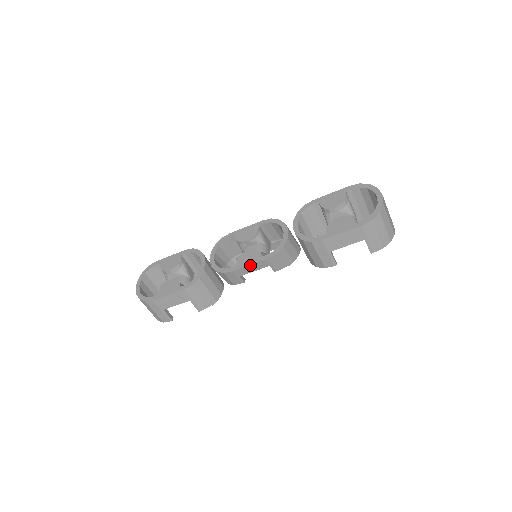
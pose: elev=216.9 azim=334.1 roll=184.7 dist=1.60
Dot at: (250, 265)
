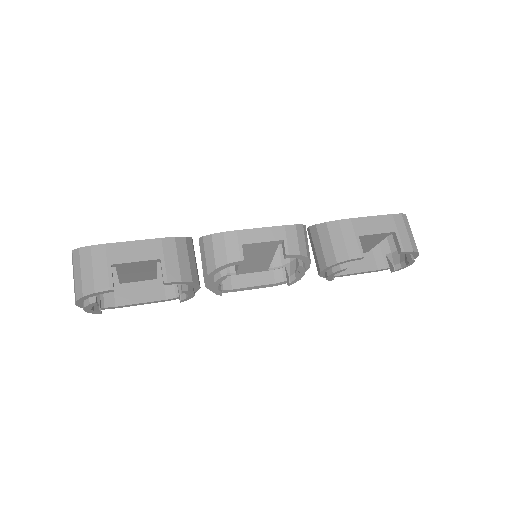
Dot at: (262, 228)
